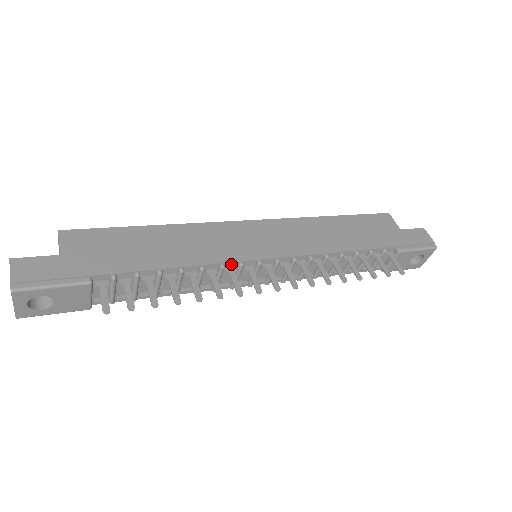
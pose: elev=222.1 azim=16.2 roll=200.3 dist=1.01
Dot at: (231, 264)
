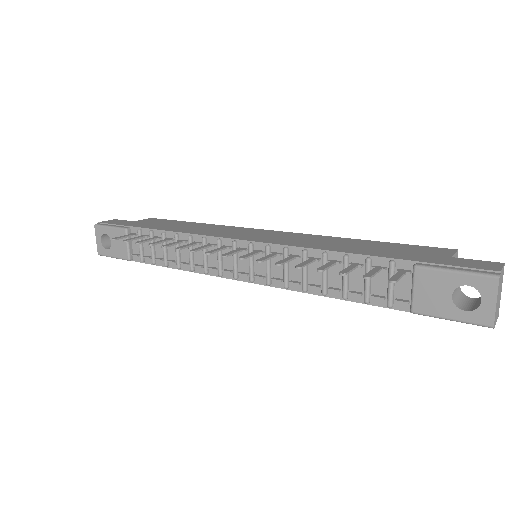
Dot at: (212, 239)
